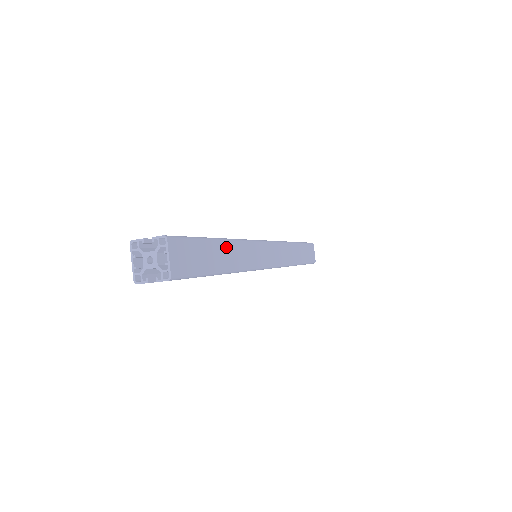
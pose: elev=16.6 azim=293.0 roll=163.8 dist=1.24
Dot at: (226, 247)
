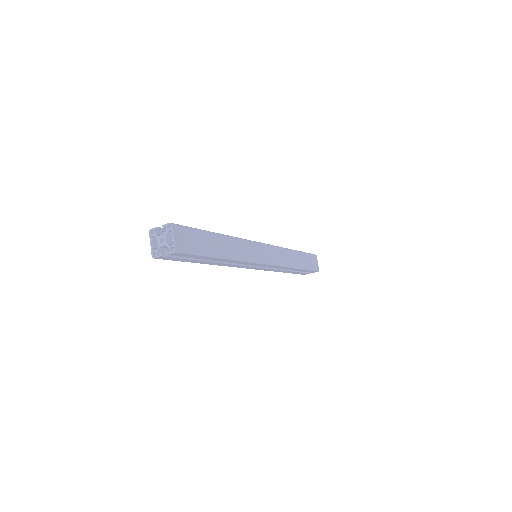
Dot at: (223, 240)
